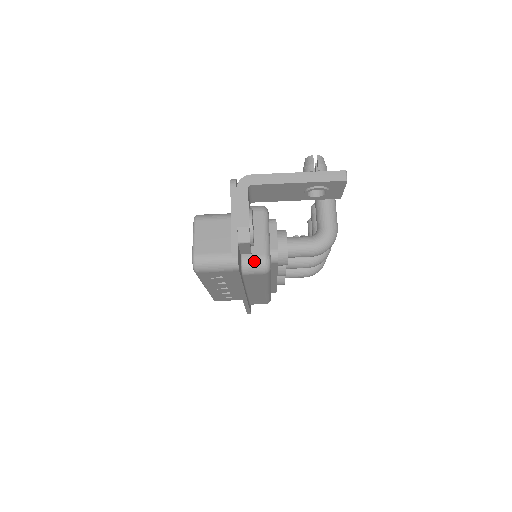
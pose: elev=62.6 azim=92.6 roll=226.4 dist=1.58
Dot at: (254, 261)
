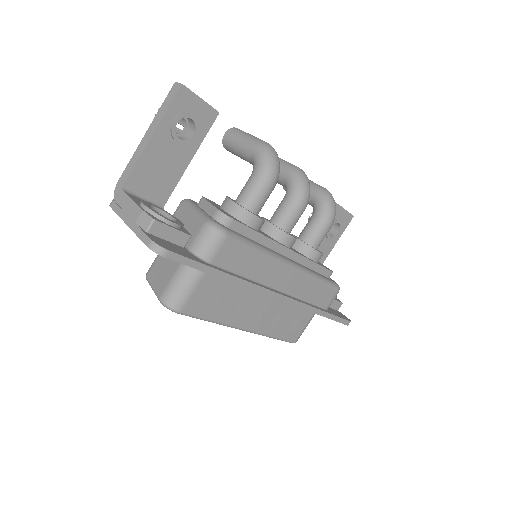
Dot at: (200, 239)
